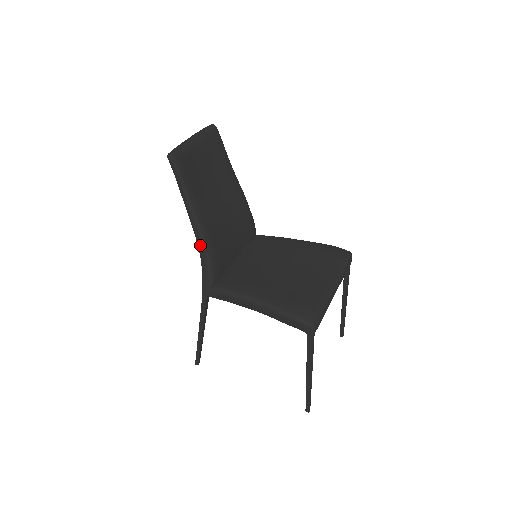
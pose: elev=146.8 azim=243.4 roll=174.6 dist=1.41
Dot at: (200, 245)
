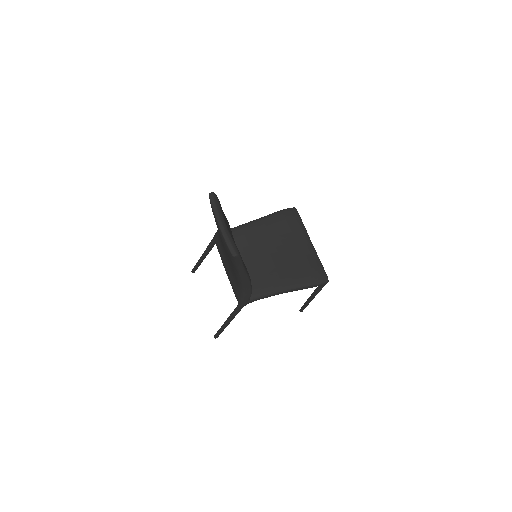
Dot at: (247, 285)
